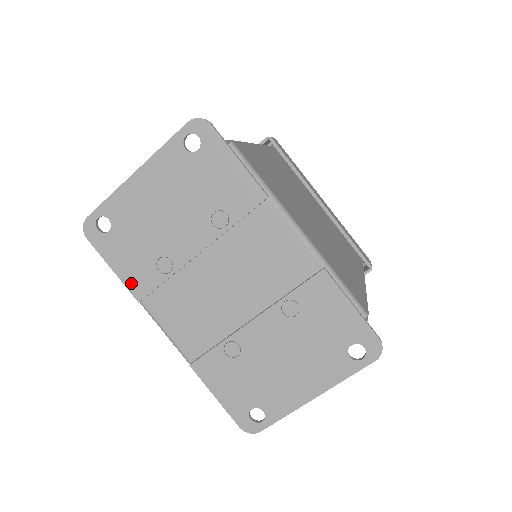
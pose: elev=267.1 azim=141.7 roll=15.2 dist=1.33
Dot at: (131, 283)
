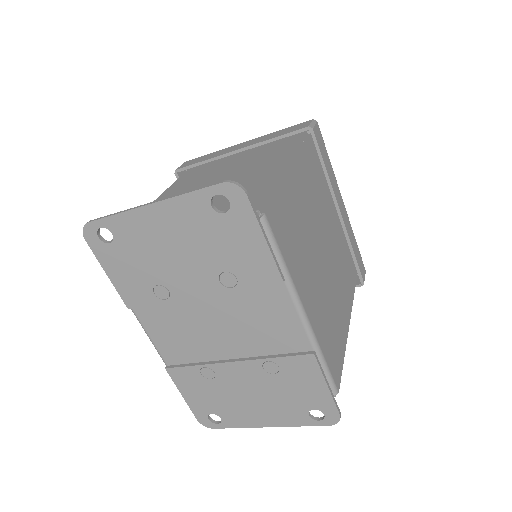
Dot at: (124, 292)
